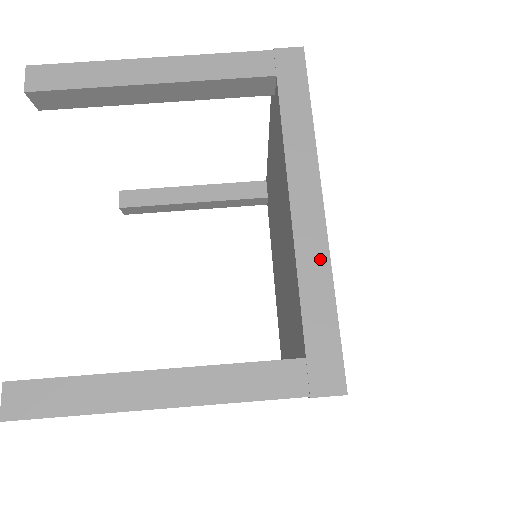
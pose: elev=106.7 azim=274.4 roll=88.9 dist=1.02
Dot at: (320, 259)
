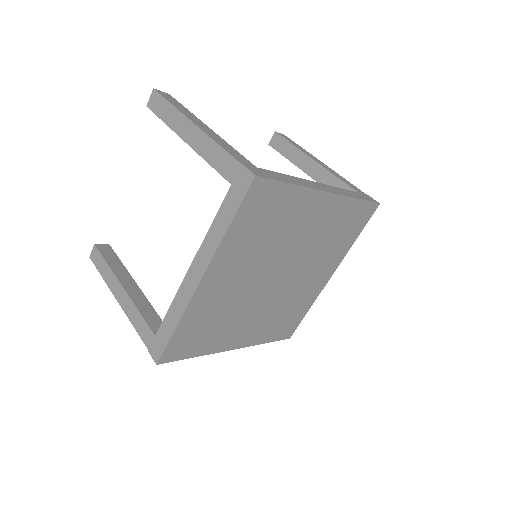
Dot at: (305, 184)
